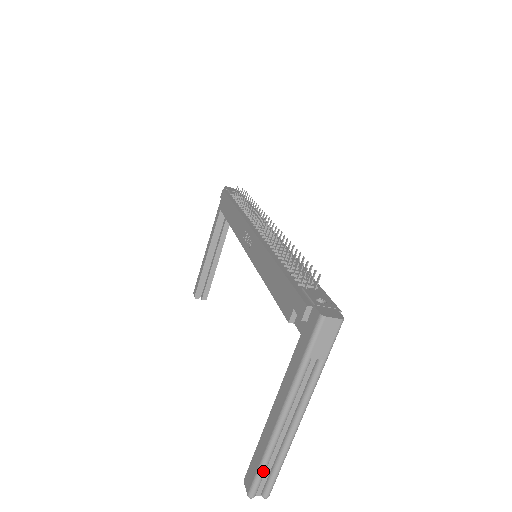
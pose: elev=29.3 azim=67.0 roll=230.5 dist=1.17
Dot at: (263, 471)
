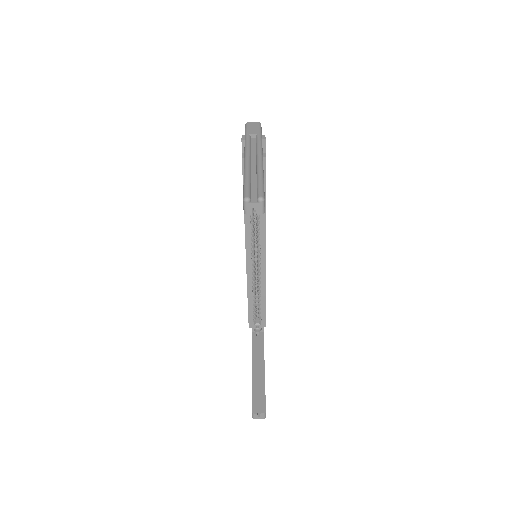
Dot at: (247, 181)
